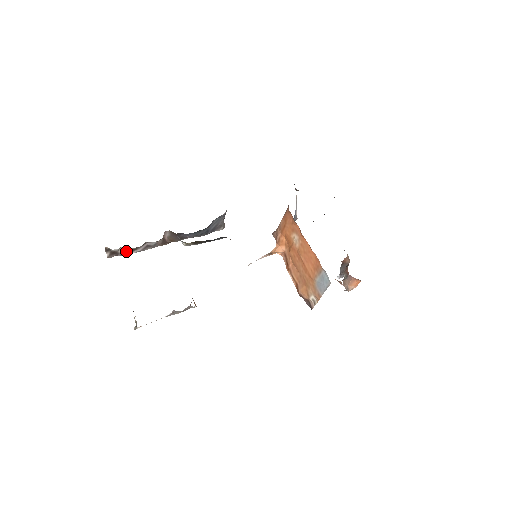
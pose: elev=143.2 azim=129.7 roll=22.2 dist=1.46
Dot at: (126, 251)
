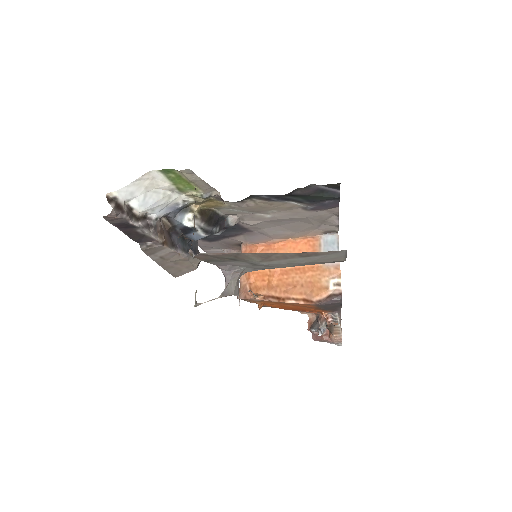
Dot at: (130, 214)
